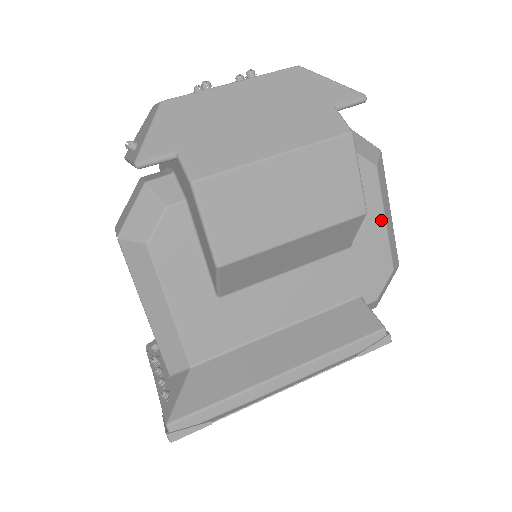
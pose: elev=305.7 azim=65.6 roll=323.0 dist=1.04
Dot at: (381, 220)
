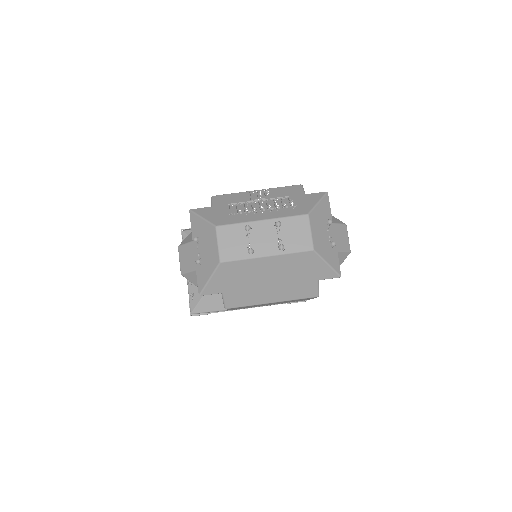
Dot at: occluded
